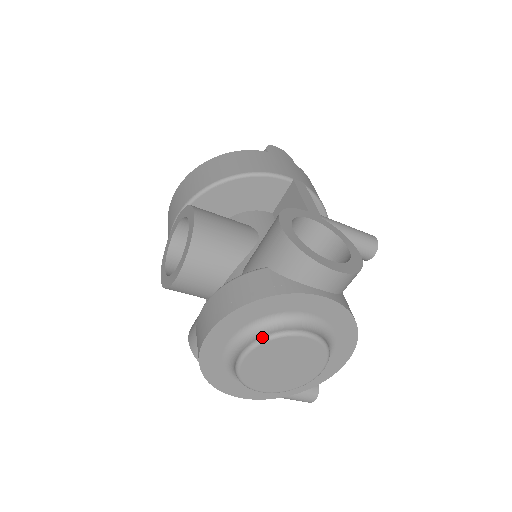
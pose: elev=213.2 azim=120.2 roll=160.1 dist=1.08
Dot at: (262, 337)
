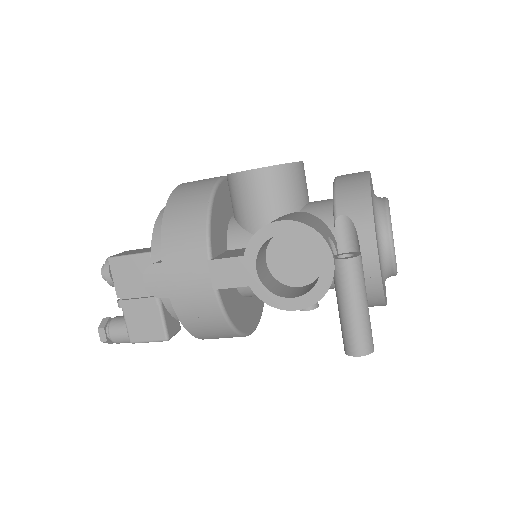
Dot at: occluded
